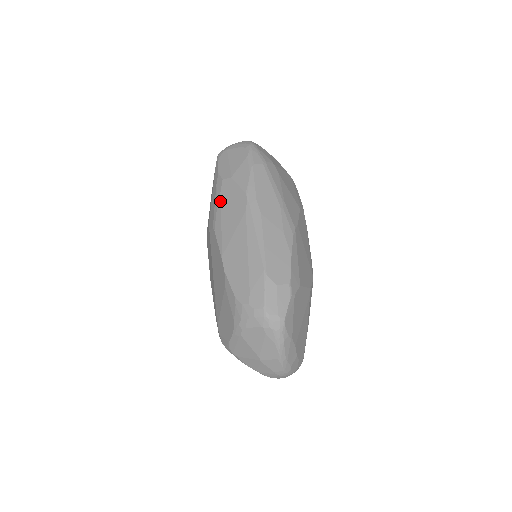
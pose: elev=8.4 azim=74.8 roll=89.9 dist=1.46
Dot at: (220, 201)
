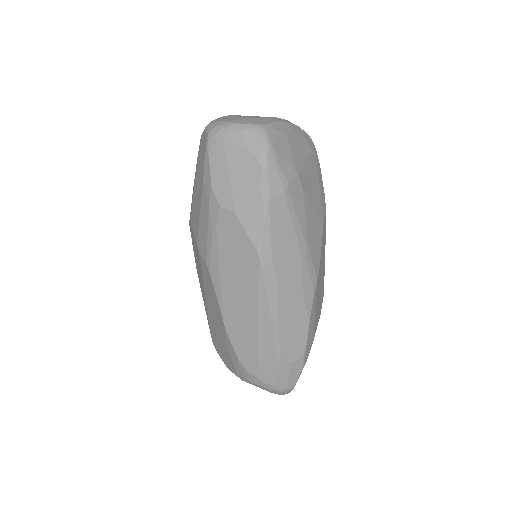
Dot at: (217, 238)
